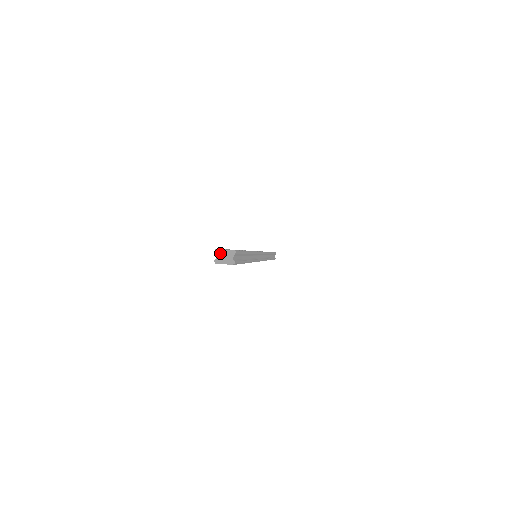
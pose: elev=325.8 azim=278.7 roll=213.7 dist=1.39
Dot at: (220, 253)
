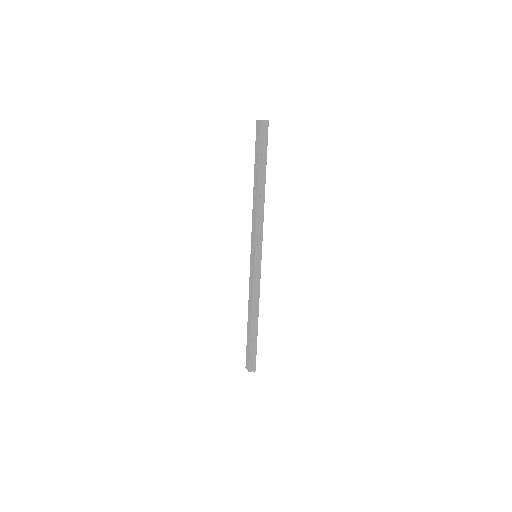
Dot at: occluded
